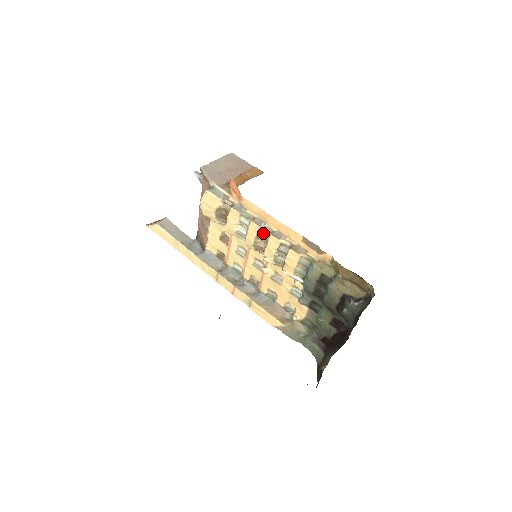
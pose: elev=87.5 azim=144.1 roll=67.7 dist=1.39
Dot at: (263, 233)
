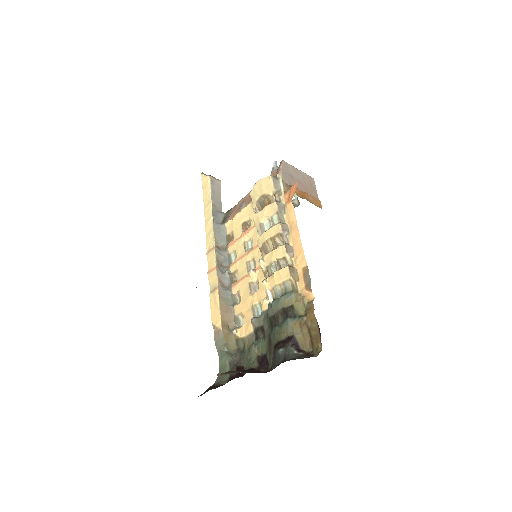
Dot at: (280, 239)
